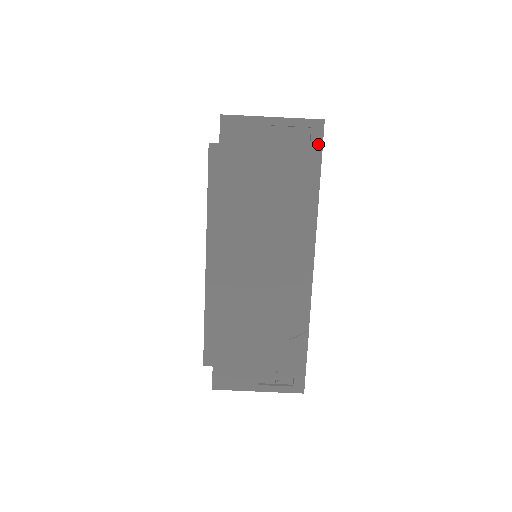
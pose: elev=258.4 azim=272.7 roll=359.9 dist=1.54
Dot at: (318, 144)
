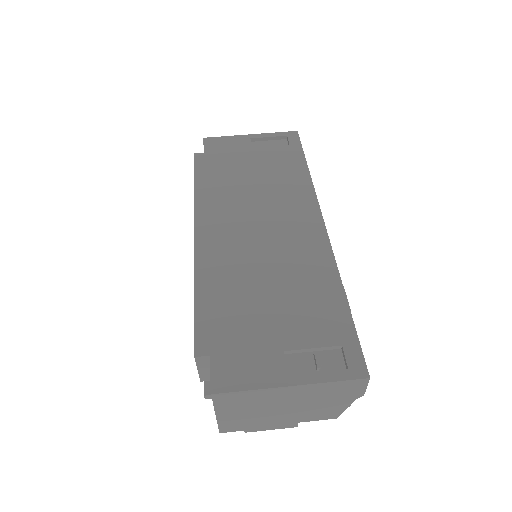
Dot at: (297, 143)
